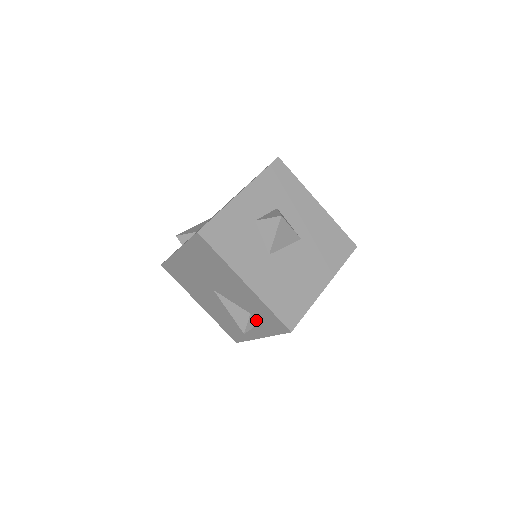
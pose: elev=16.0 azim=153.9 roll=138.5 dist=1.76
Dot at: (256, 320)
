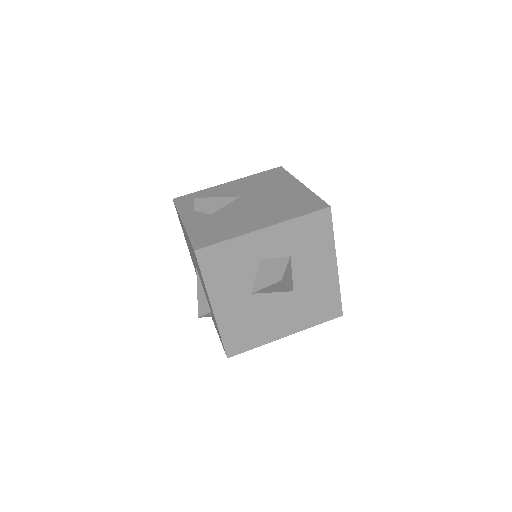
Dot at: occluded
